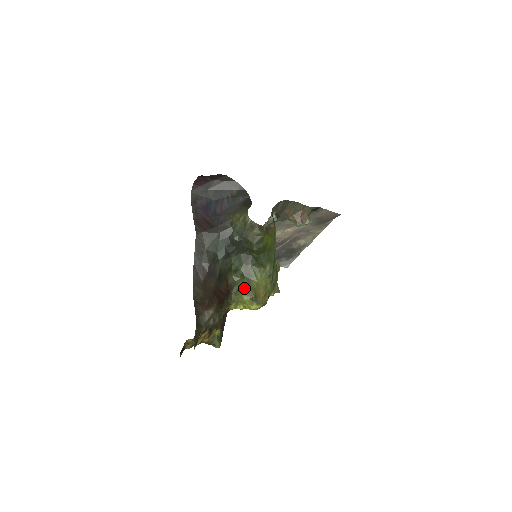
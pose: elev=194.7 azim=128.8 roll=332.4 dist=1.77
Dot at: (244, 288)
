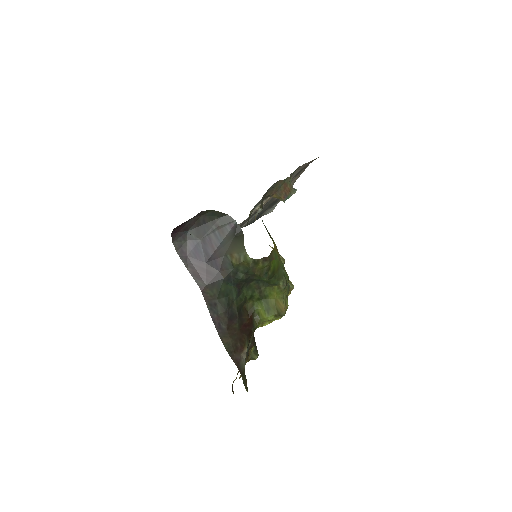
Dot at: (265, 310)
